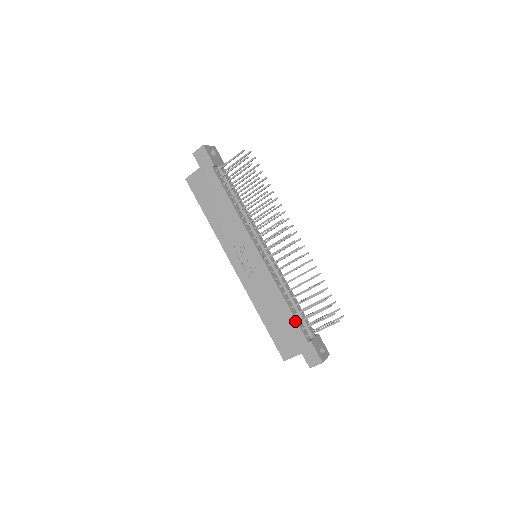
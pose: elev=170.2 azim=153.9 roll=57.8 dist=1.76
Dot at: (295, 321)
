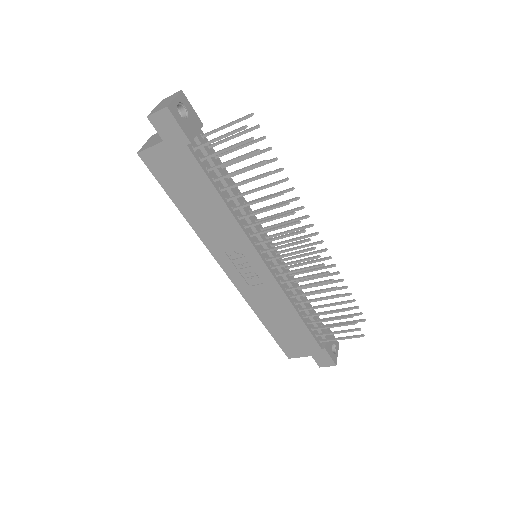
Dot at: (308, 331)
